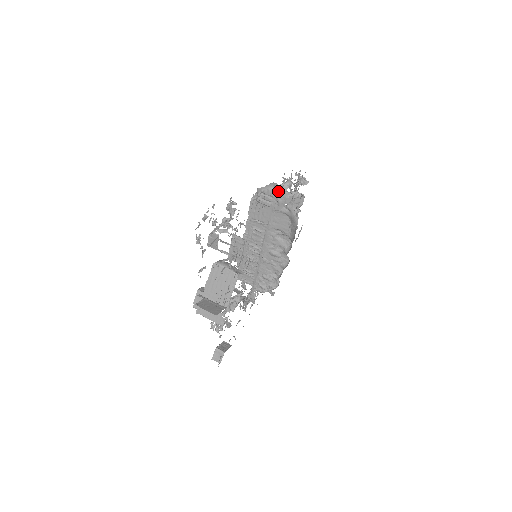
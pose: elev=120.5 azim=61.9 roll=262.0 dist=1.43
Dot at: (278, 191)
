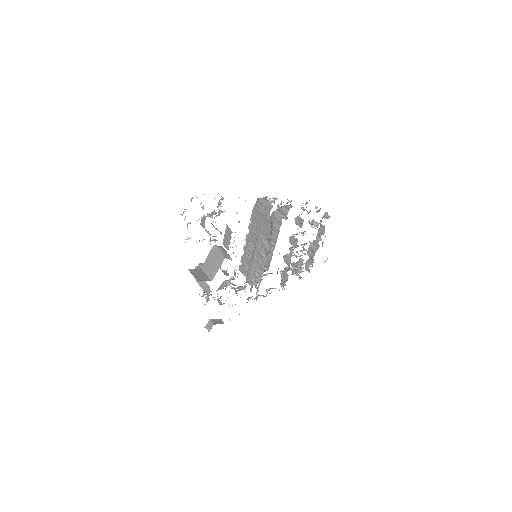
Dot at: (267, 203)
